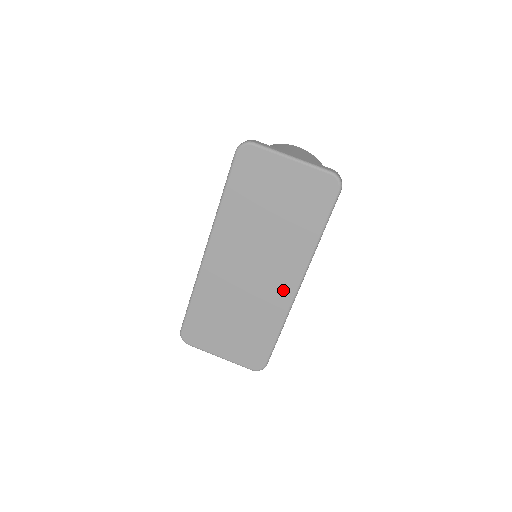
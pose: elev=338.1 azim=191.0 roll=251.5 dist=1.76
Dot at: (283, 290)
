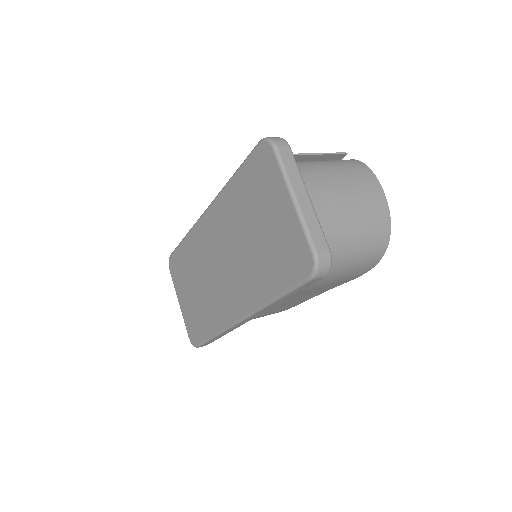
Dot at: (230, 308)
